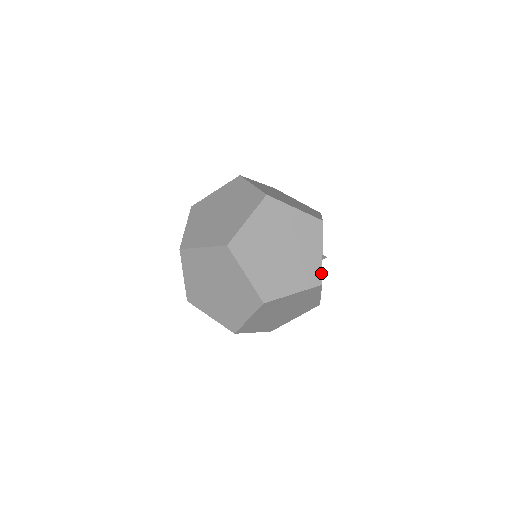
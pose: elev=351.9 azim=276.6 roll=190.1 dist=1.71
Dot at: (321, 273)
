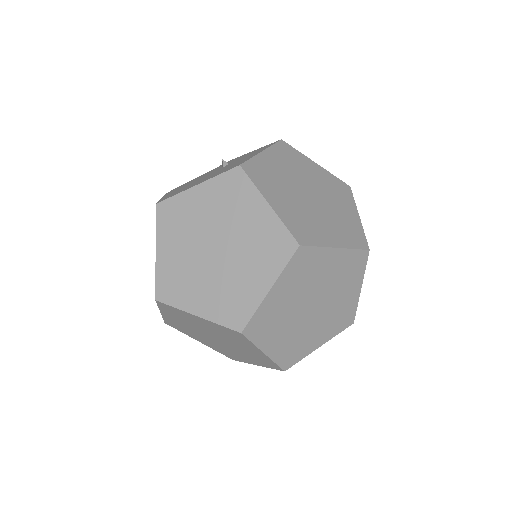
Dot at: (355, 312)
